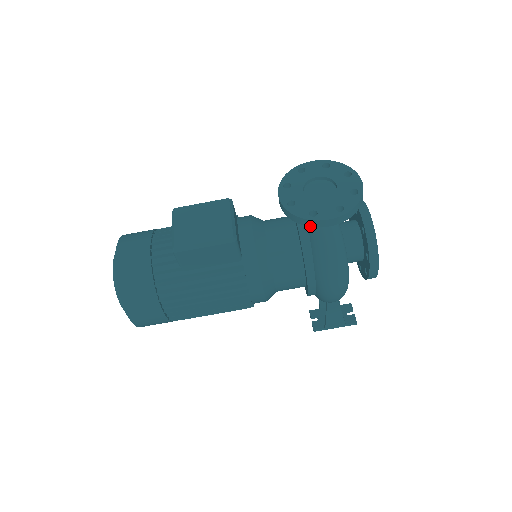
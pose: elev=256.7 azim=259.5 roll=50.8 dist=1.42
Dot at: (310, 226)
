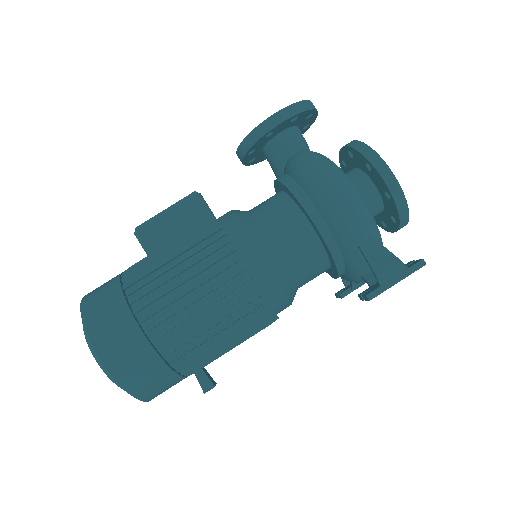
Dot at: (264, 134)
